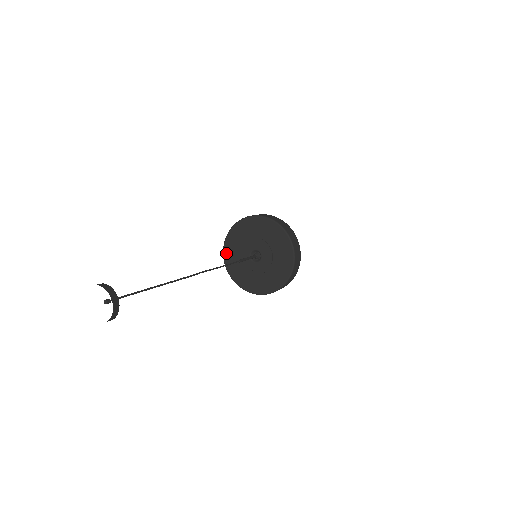
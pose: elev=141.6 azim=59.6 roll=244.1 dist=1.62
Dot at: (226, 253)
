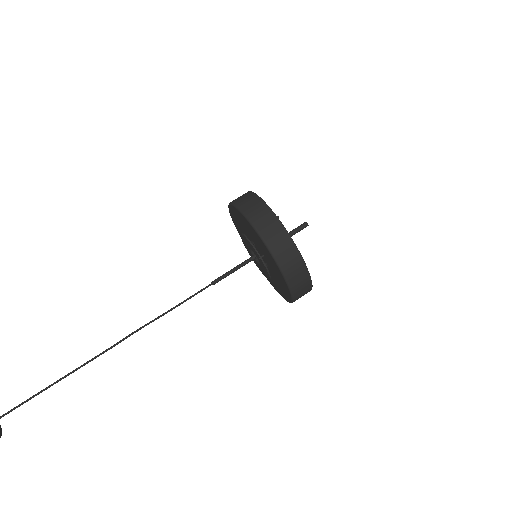
Dot at: occluded
